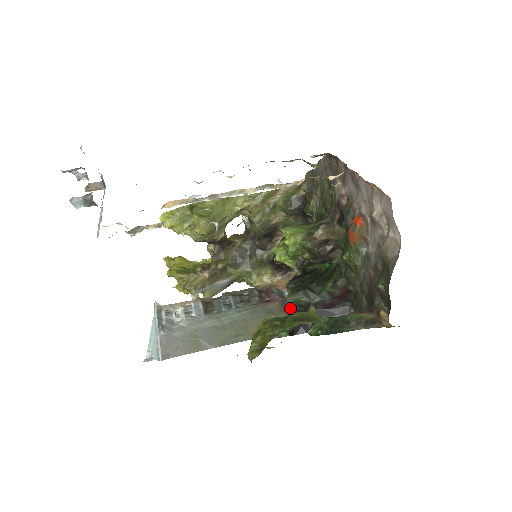
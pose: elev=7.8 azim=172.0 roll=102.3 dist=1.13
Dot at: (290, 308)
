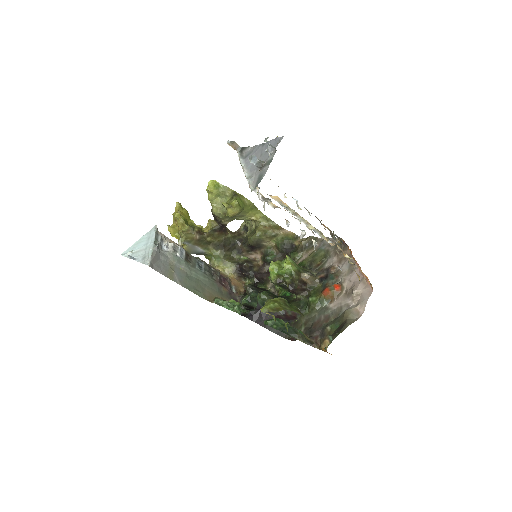
Dot at: occluded
